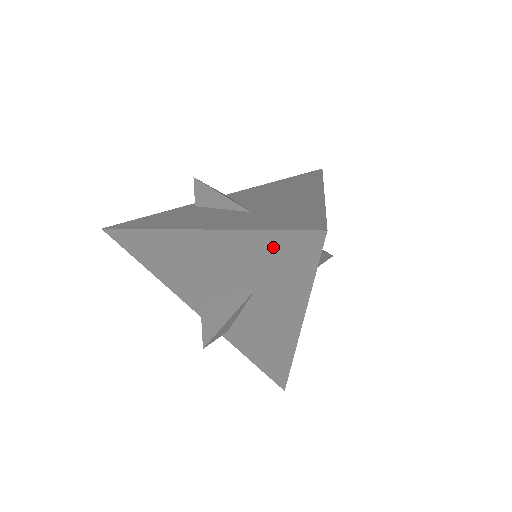
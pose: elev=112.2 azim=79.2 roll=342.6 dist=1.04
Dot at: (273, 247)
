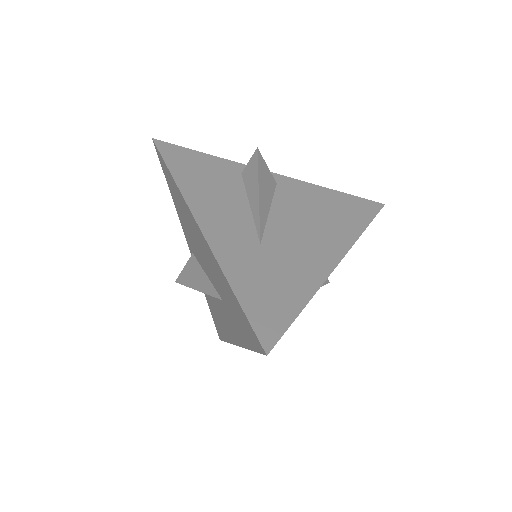
Dot at: (238, 309)
